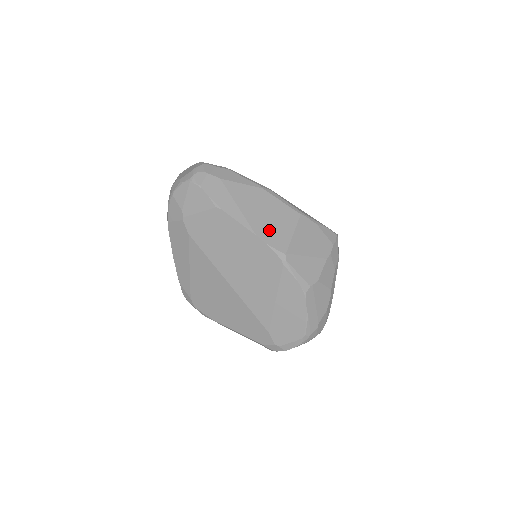
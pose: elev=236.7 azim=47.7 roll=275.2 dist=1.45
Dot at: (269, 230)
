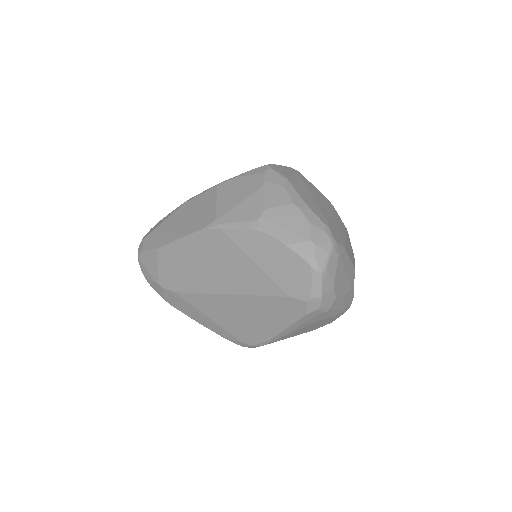
Dot at: (196, 221)
